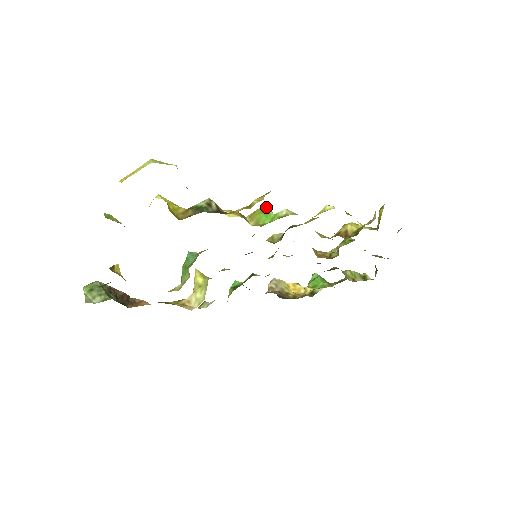
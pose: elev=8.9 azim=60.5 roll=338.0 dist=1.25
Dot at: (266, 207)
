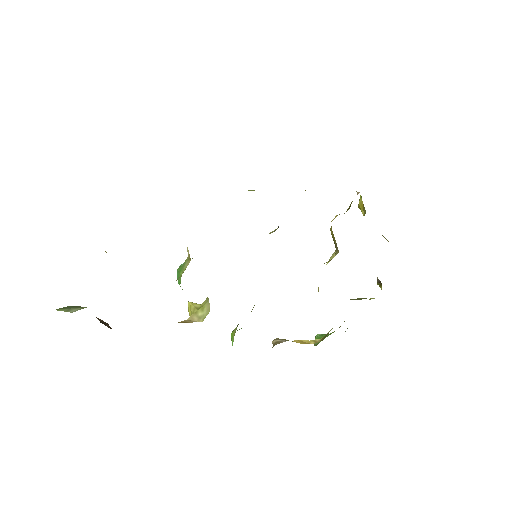
Dot at: occluded
